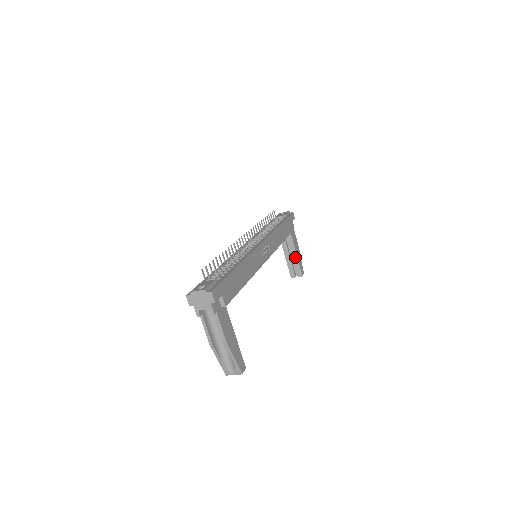
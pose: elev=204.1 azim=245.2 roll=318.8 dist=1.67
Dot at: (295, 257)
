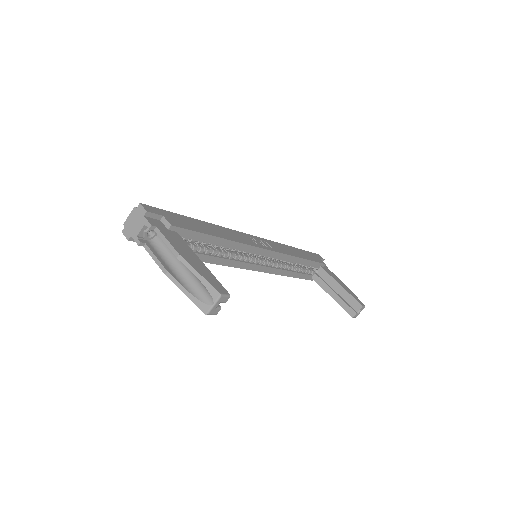
Dot at: (341, 290)
